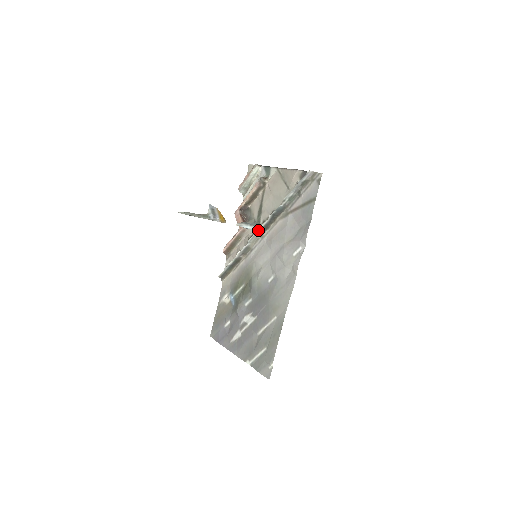
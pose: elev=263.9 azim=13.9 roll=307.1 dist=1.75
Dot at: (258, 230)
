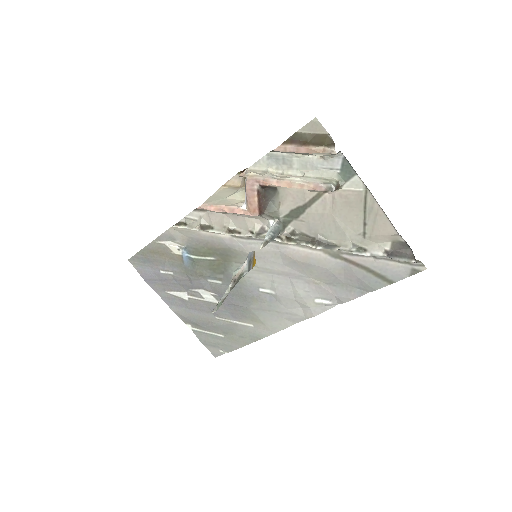
Dot at: (281, 241)
